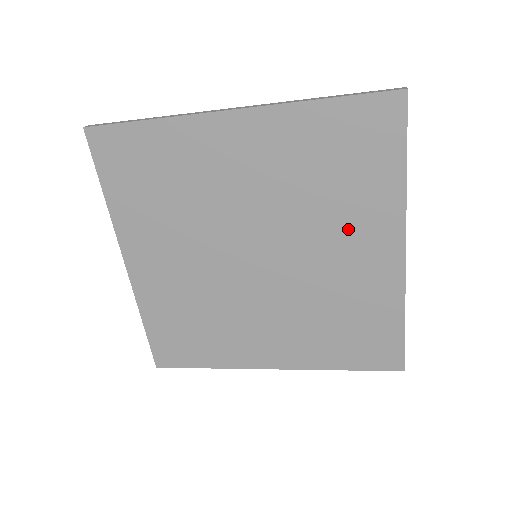
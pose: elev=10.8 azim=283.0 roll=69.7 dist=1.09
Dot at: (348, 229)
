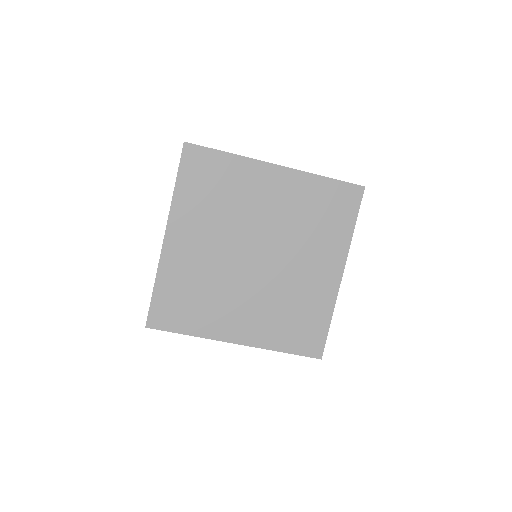
Dot at: (316, 252)
